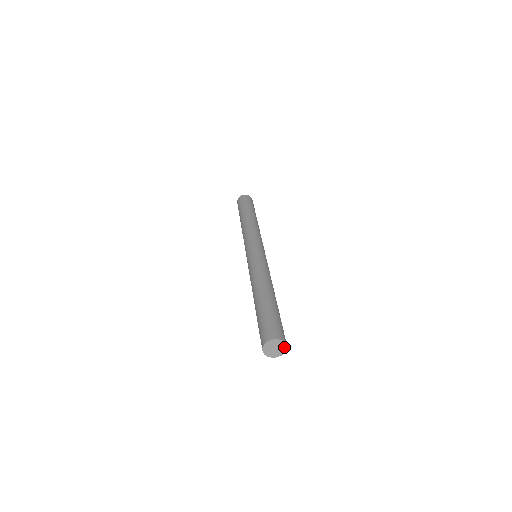
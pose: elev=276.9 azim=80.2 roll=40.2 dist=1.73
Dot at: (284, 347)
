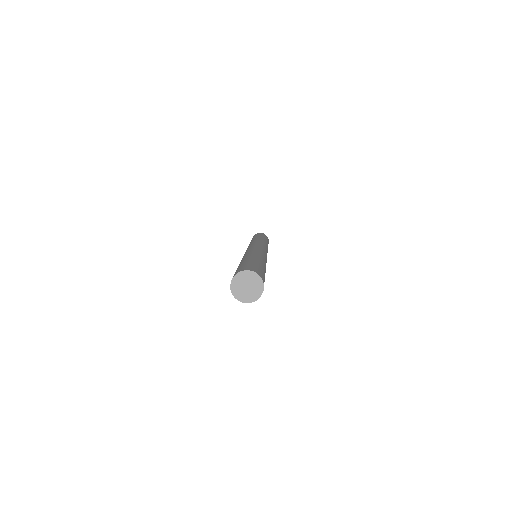
Dot at: (259, 289)
